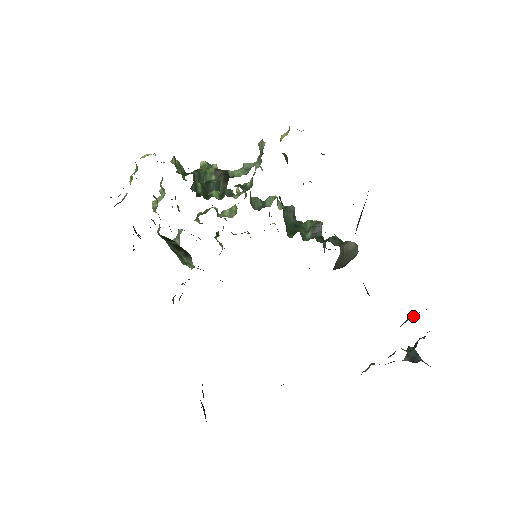
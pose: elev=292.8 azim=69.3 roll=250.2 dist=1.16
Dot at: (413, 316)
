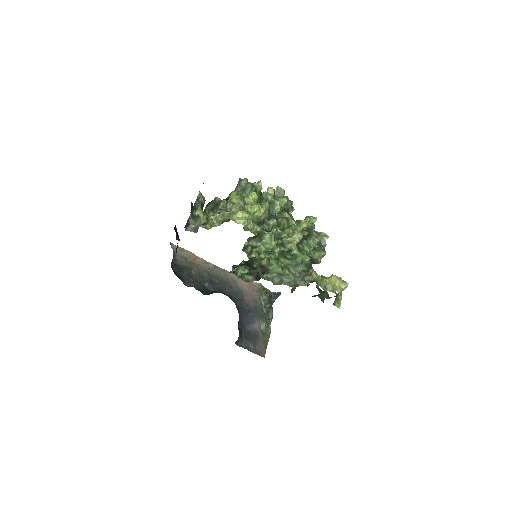
Dot at: (263, 327)
